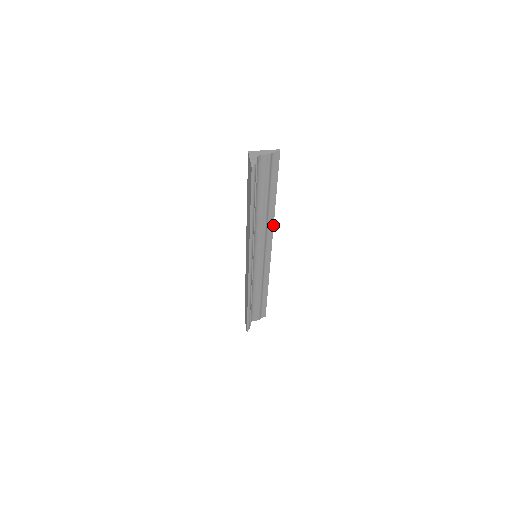
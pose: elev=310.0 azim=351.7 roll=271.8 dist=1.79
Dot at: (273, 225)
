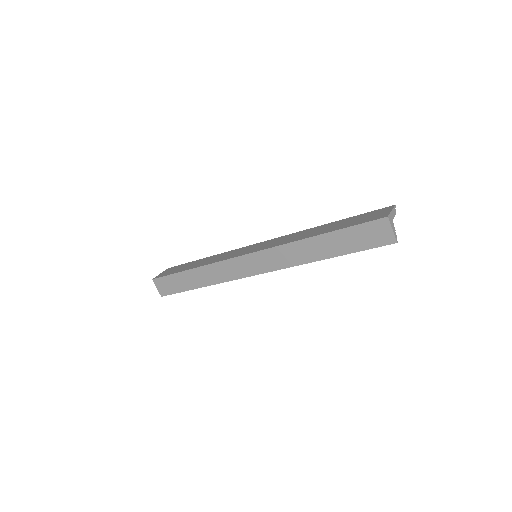
Dot at: occluded
